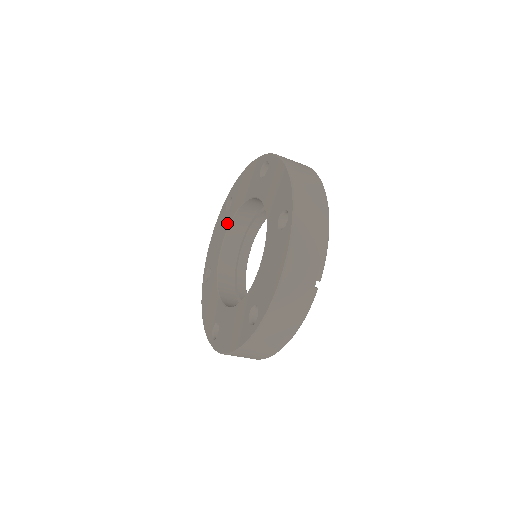
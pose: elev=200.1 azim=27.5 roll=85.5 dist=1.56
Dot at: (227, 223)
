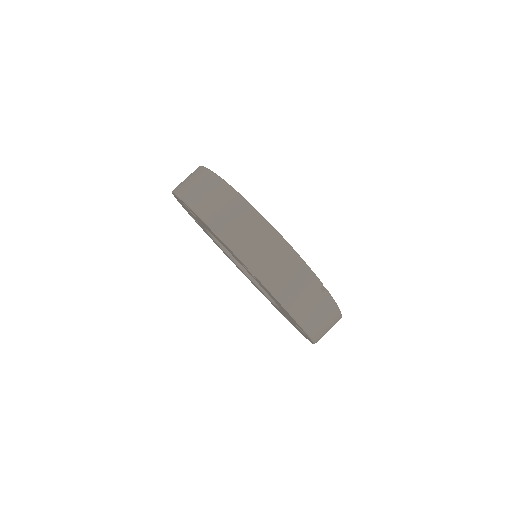
Dot at: (209, 235)
